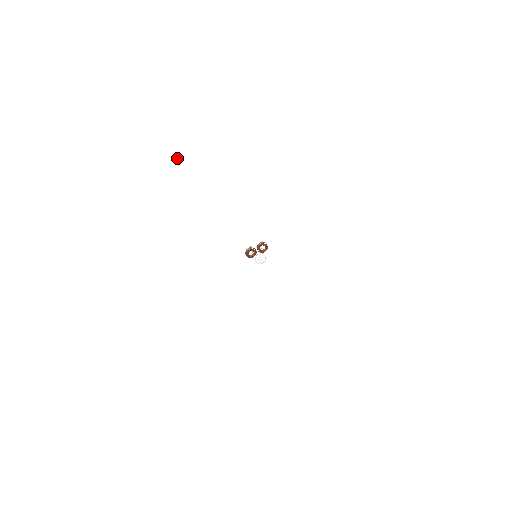
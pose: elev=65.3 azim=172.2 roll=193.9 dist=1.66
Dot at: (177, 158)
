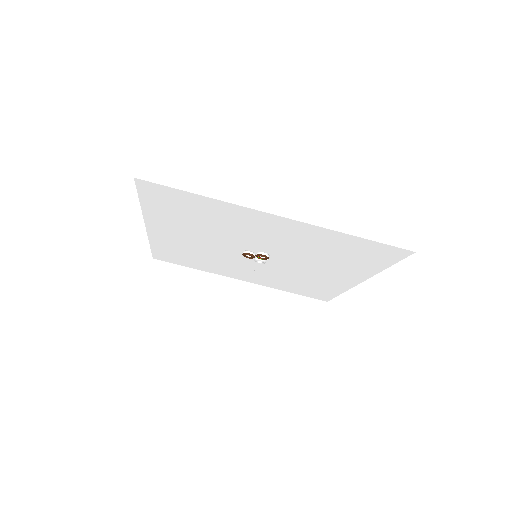
Dot at: (151, 183)
